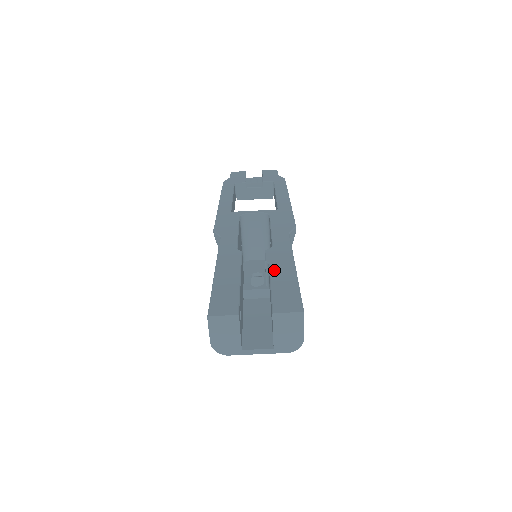
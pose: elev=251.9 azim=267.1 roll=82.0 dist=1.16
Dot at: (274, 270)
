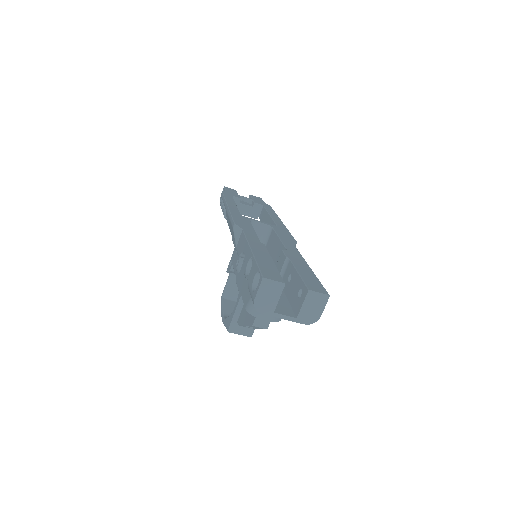
Dot at: (296, 264)
